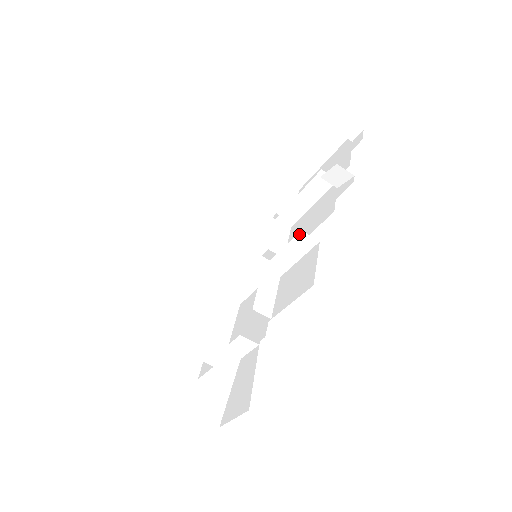
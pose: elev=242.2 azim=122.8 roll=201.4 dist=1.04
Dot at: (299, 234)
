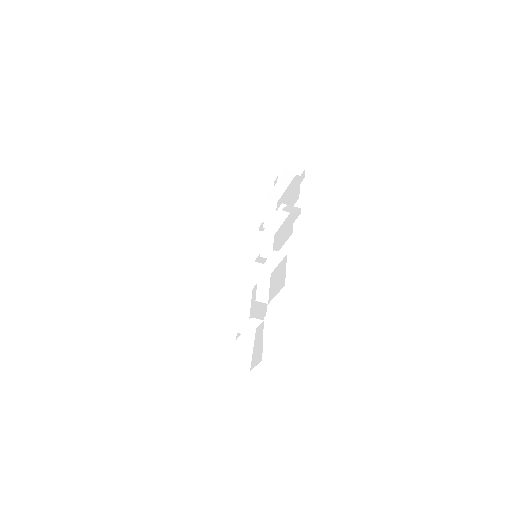
Dot at: (273, 252)
